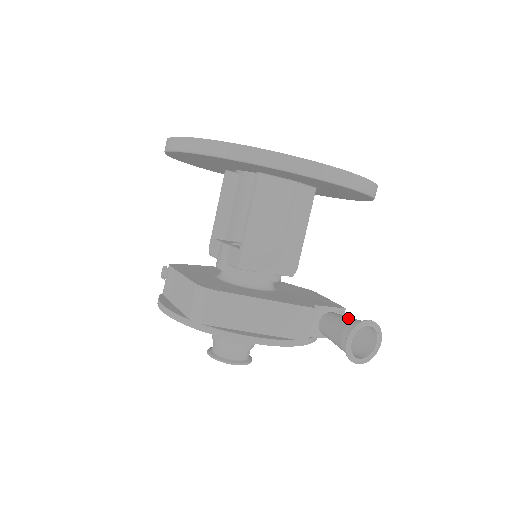
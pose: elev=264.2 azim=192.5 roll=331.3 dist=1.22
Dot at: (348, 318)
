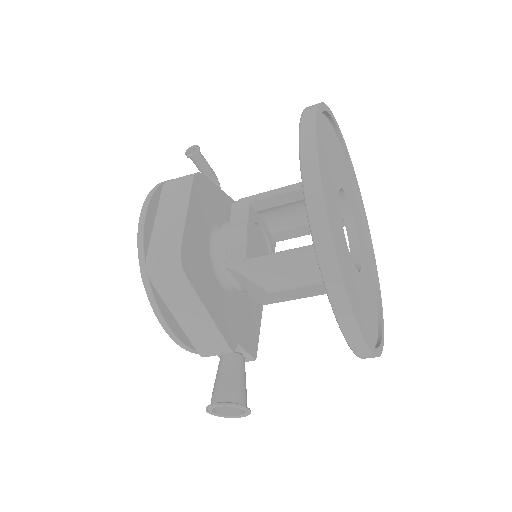
Dot at: (242, 384)
